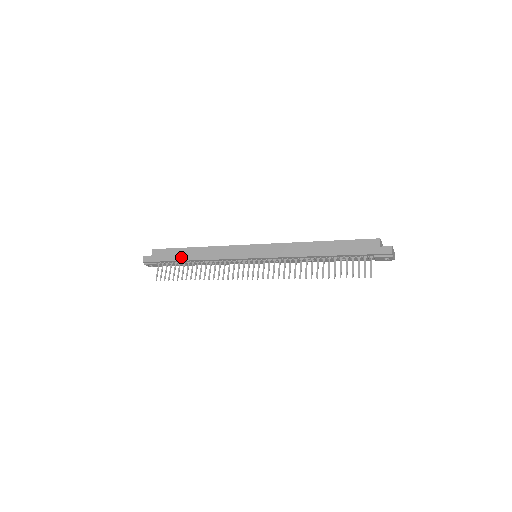
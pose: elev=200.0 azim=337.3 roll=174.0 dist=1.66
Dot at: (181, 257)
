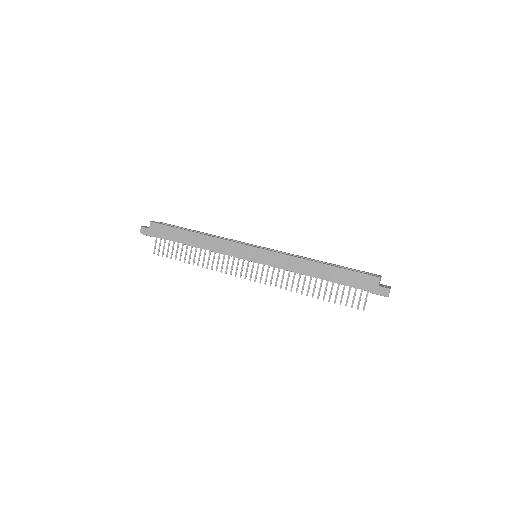
Dot at: (180, 239)
